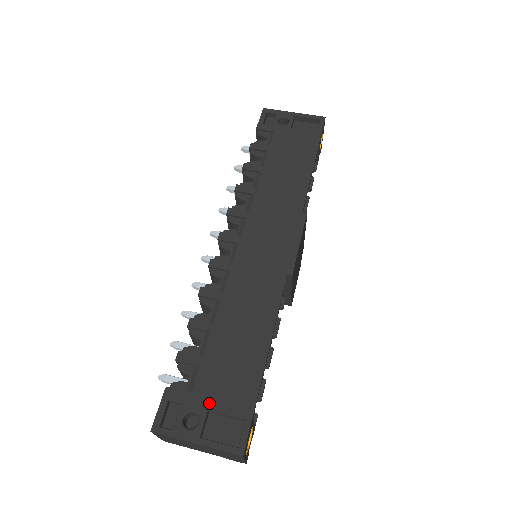
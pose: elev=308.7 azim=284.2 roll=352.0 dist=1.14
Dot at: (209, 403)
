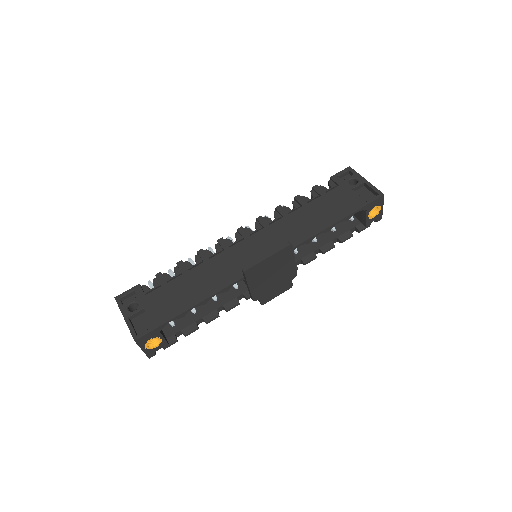
Dot at: (147, 306)
